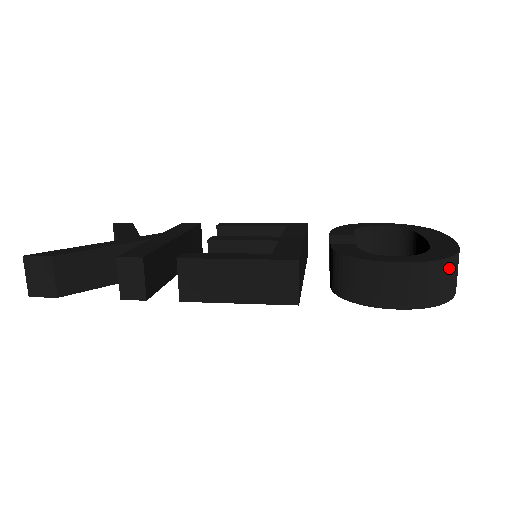
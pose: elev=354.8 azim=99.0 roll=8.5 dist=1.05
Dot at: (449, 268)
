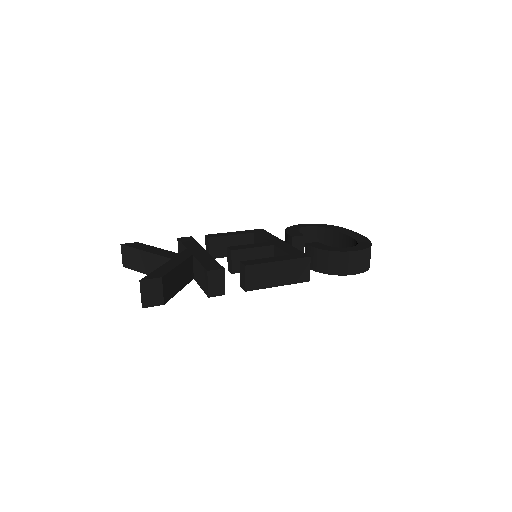
Dot at: occluded
